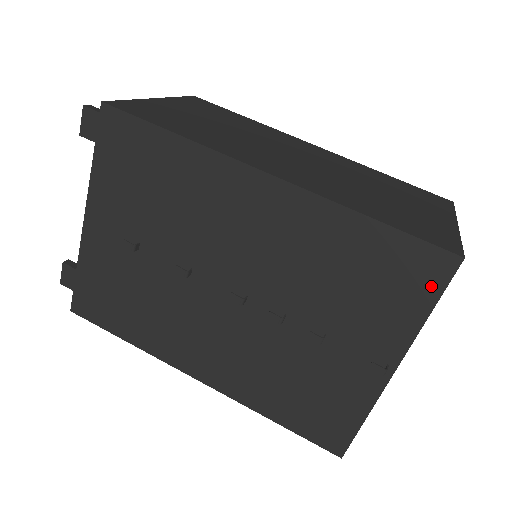
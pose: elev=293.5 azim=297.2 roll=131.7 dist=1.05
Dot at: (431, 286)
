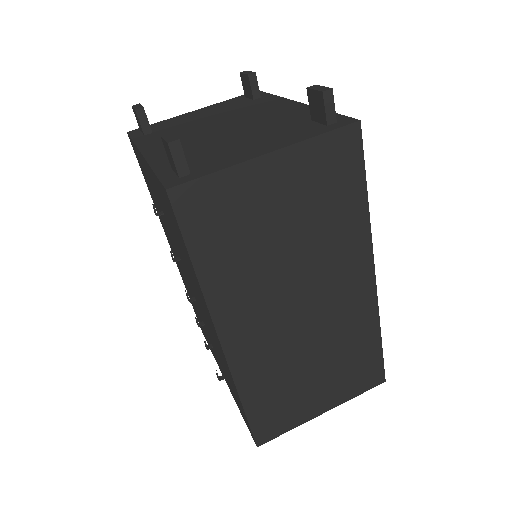
Dot at: occluded
